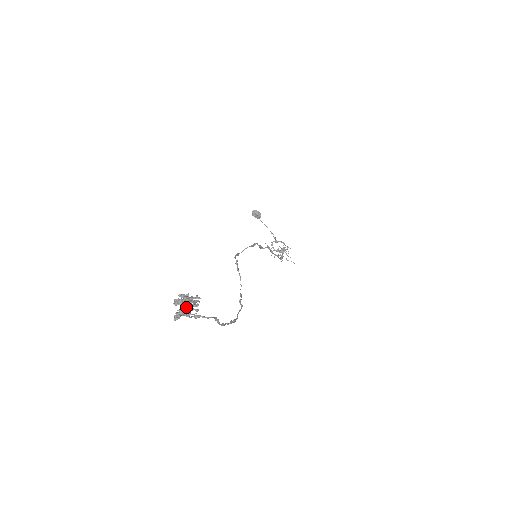
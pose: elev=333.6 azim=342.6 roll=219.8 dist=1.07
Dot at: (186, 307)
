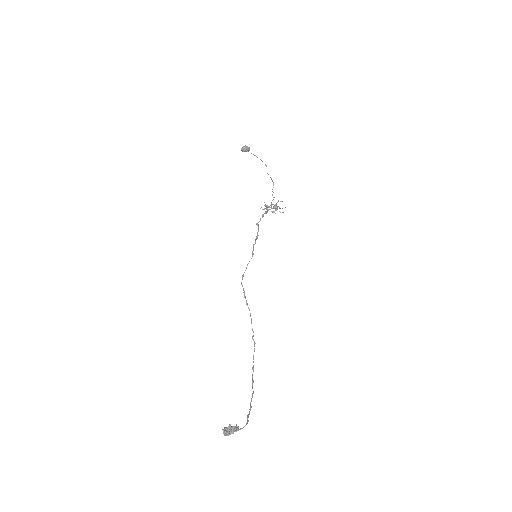
Dot at: (231, 433)
